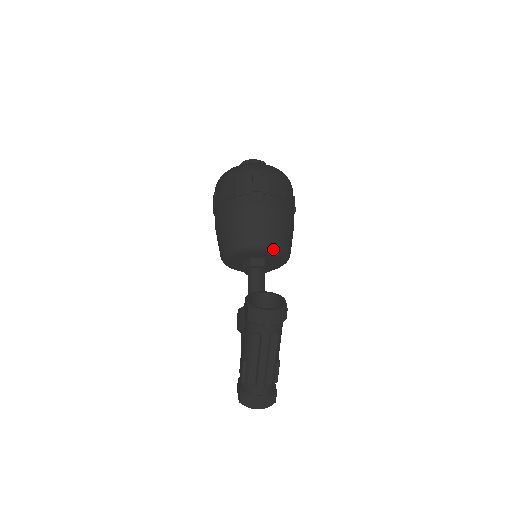
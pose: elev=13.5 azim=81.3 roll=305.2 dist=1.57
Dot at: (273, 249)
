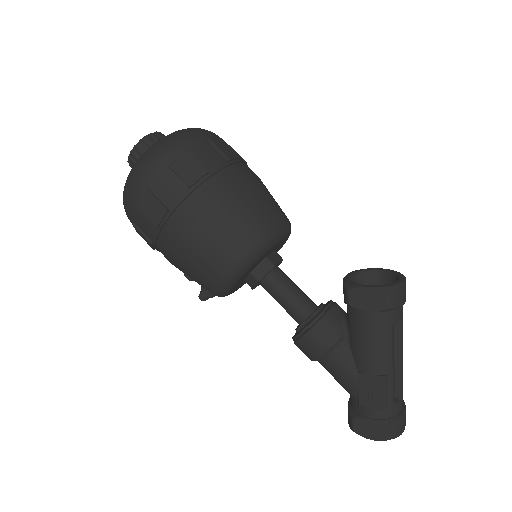
Dot at: (290, 229)
